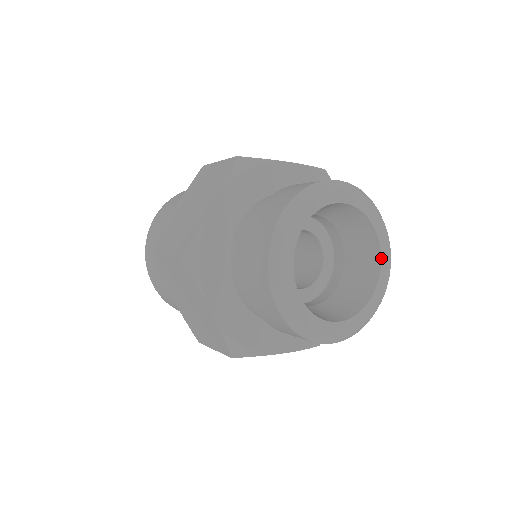
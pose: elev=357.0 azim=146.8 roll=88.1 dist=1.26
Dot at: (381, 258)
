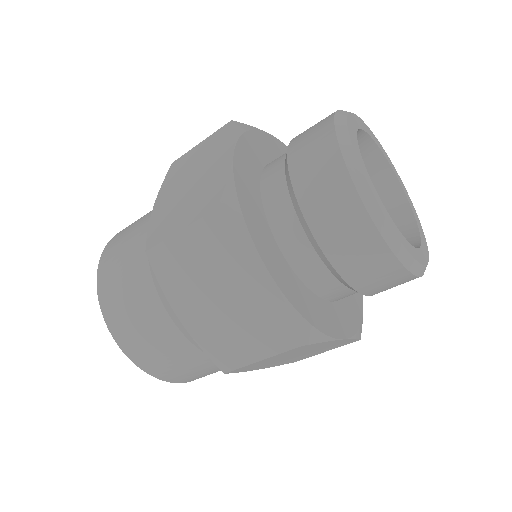
Dot at: (407, 198)
